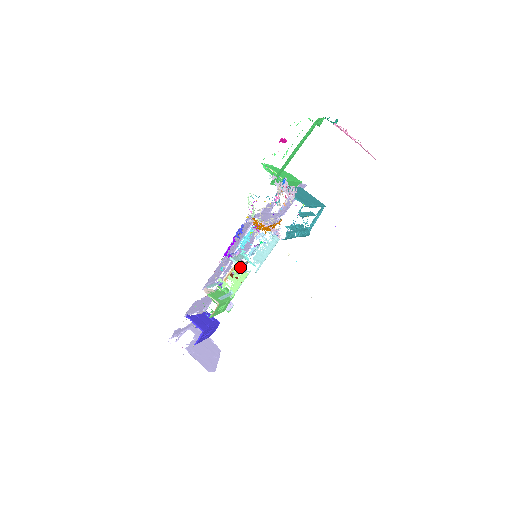
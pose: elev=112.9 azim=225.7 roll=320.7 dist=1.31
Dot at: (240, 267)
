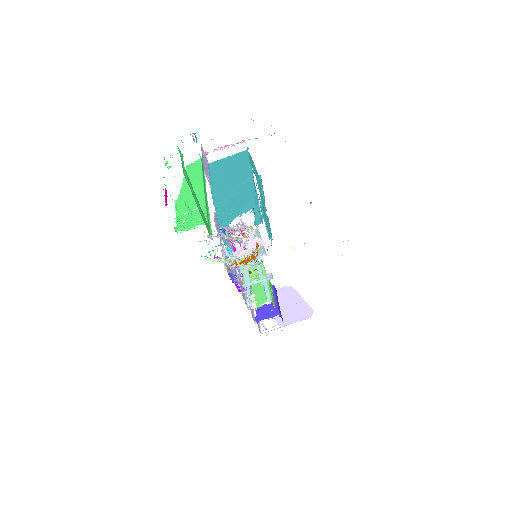
Dot at: occluded
